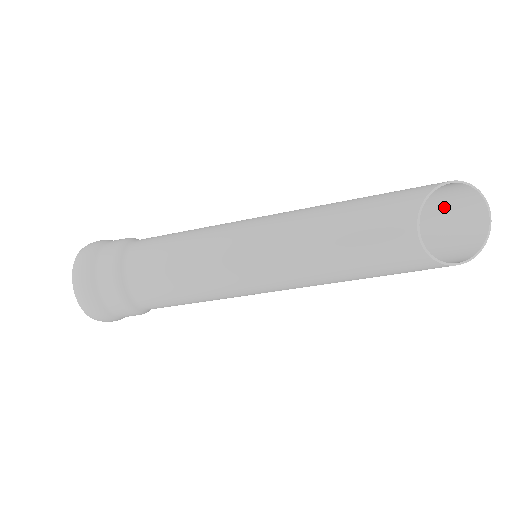
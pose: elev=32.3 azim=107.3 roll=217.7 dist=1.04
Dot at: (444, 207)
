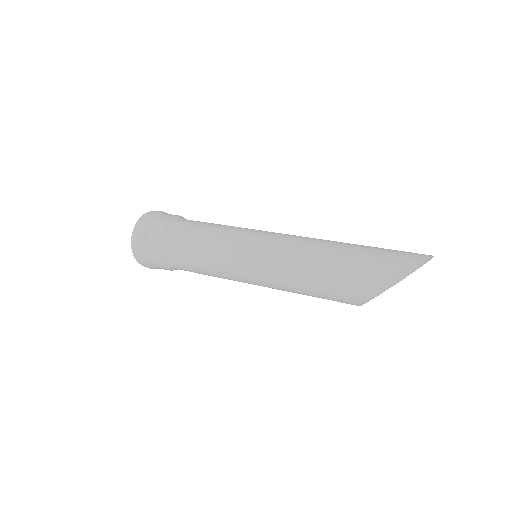
Dot at: (397, 254)
